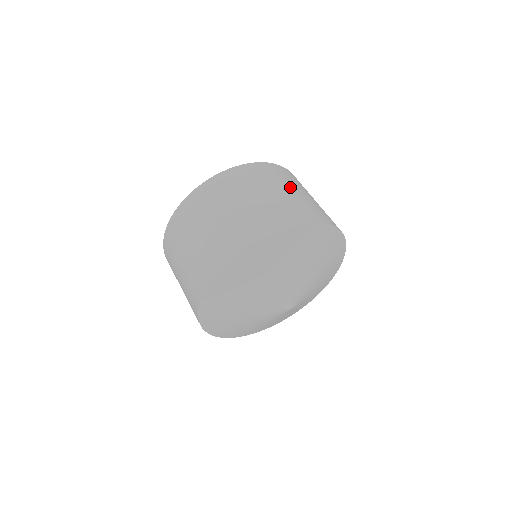
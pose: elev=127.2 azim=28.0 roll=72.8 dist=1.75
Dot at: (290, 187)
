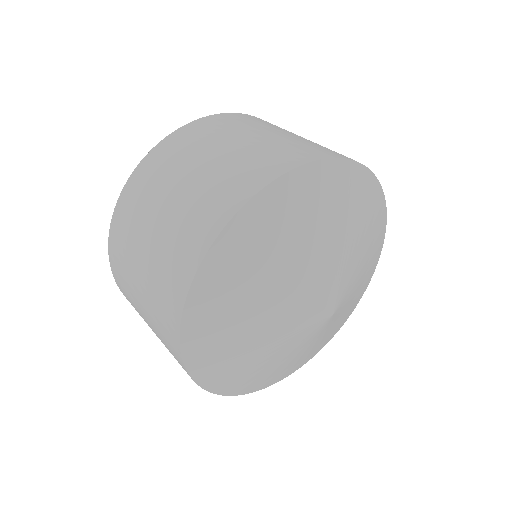
Dot at: occluded
